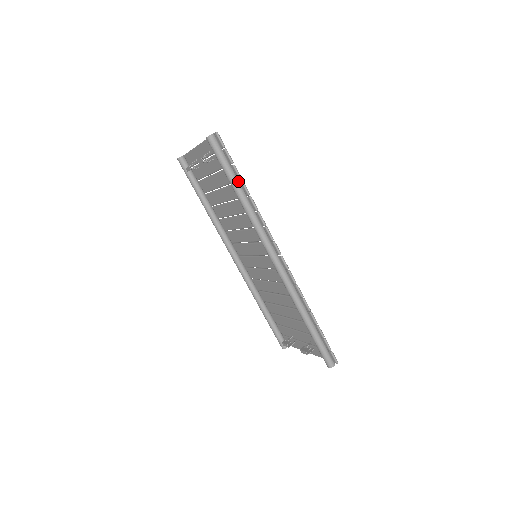
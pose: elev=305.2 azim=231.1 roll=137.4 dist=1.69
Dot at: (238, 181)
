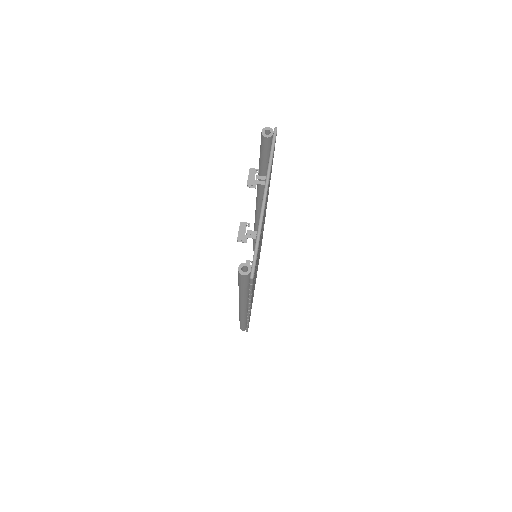
Dot at: (246, 291)
